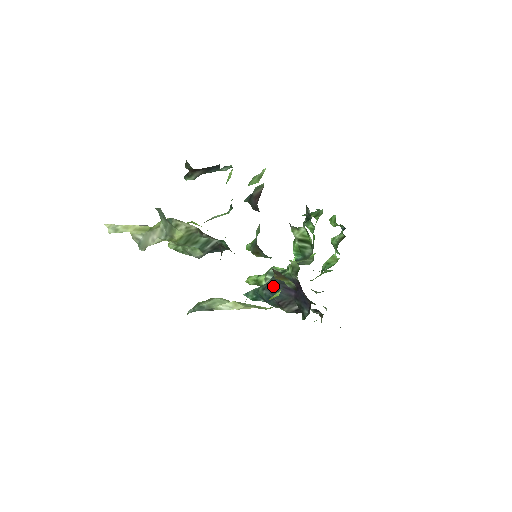
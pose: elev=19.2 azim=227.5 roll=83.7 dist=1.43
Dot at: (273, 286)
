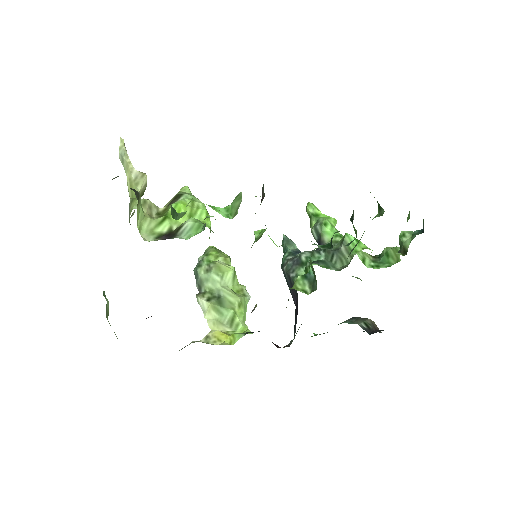
Dot at: (286, 275)
